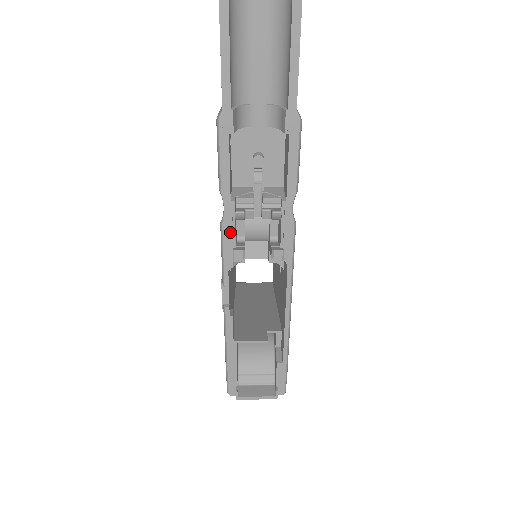
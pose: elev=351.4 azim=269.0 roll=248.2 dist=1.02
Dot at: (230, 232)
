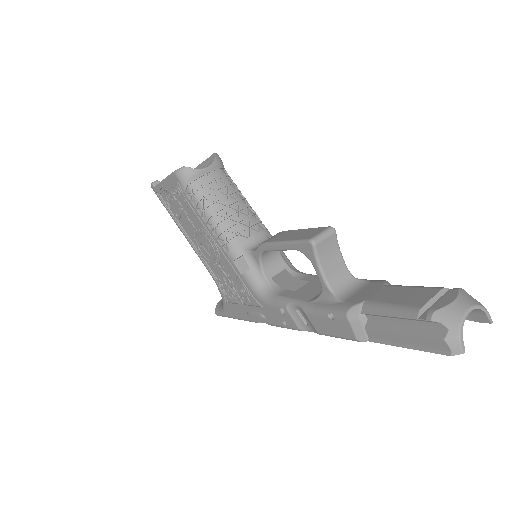
Dot at: occluded
